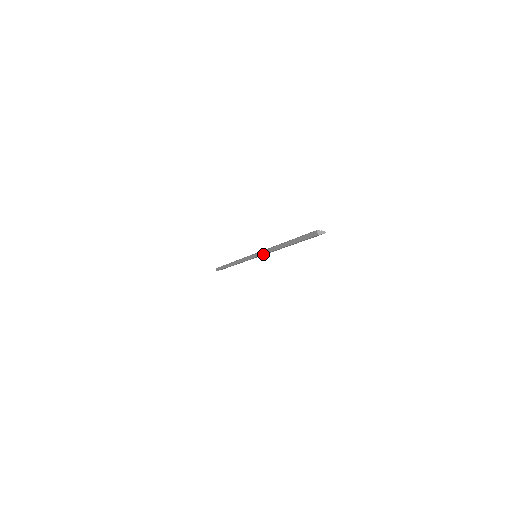
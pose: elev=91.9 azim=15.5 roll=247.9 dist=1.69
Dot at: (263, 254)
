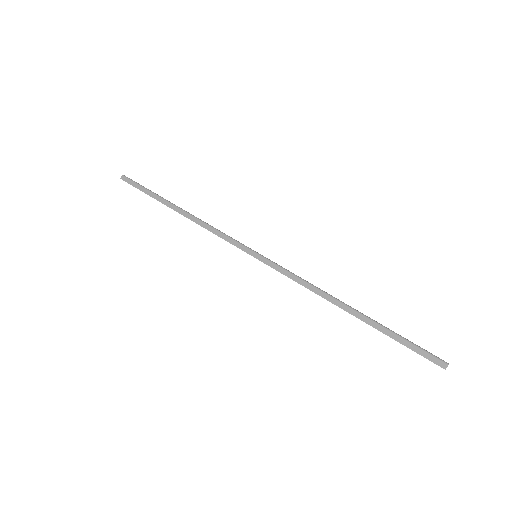
Dot at: (286, 275)
